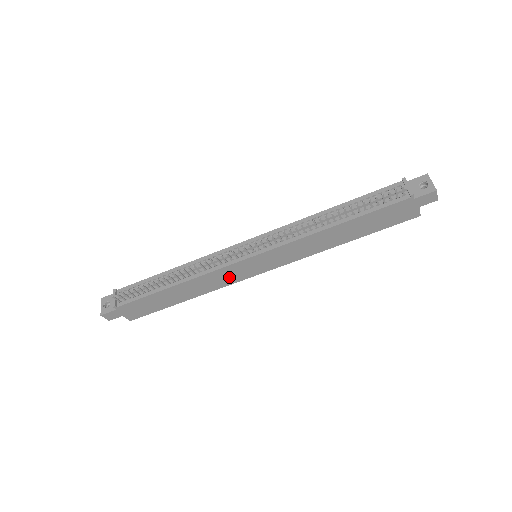
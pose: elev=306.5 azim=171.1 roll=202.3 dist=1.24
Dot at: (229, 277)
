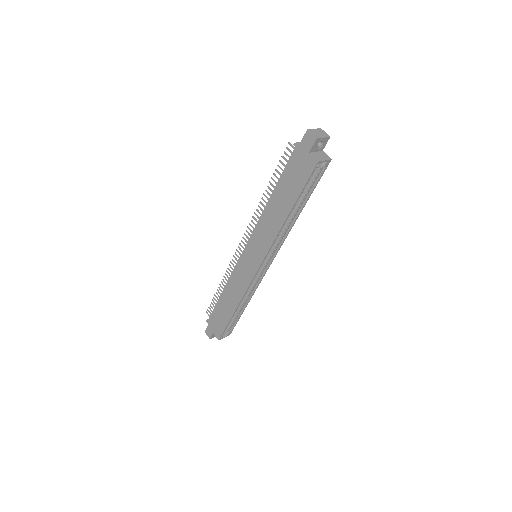
Dot at: (243, 278)
